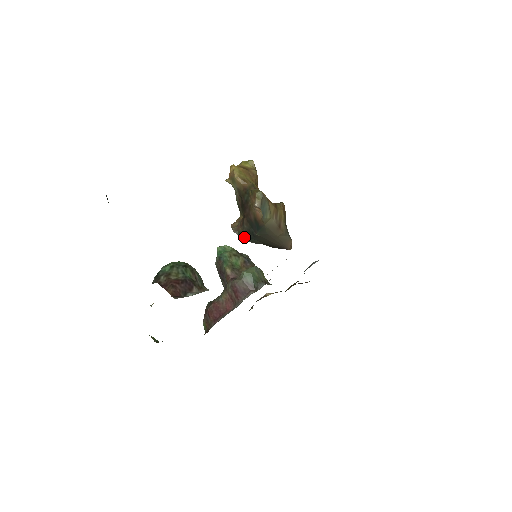
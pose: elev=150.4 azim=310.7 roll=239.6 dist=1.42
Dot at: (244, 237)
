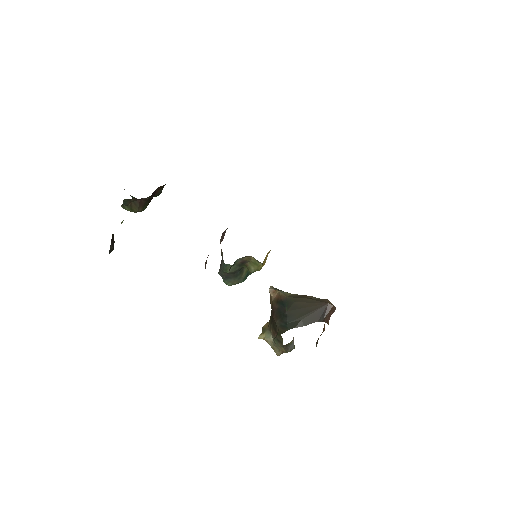
Dot at: (282, 332)
